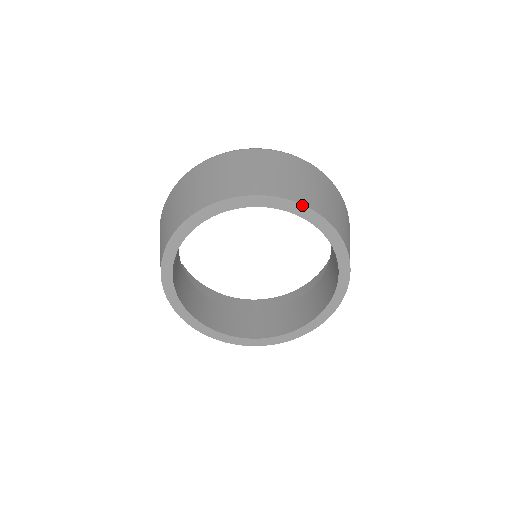
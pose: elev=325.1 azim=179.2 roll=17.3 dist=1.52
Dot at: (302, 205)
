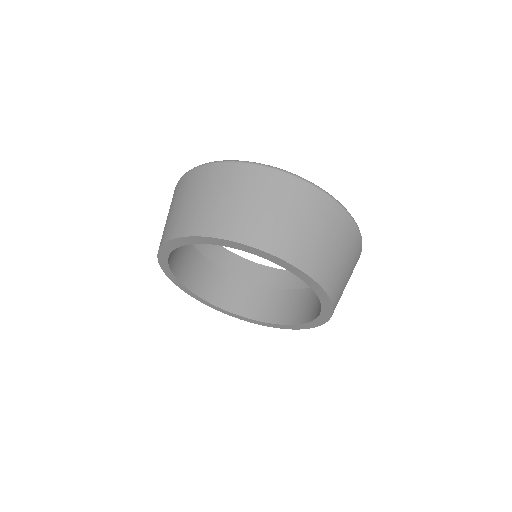
Dot at: (320, 286)
